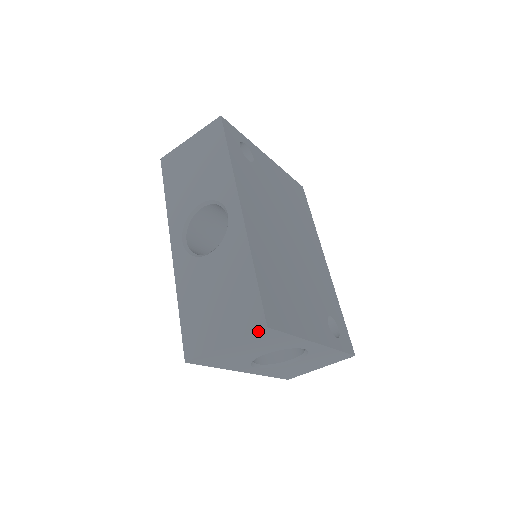
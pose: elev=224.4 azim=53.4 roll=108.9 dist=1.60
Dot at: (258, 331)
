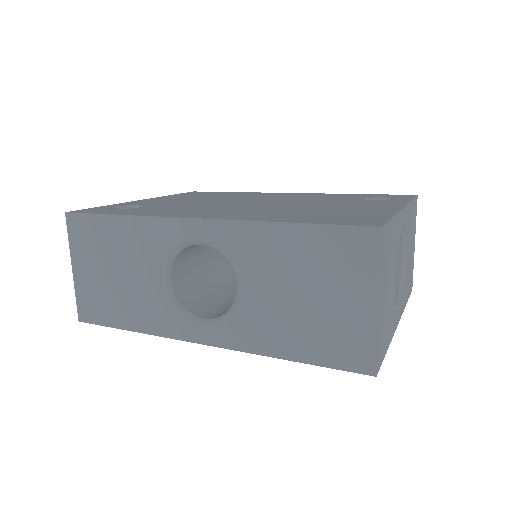
Dot at: (381, 244)
